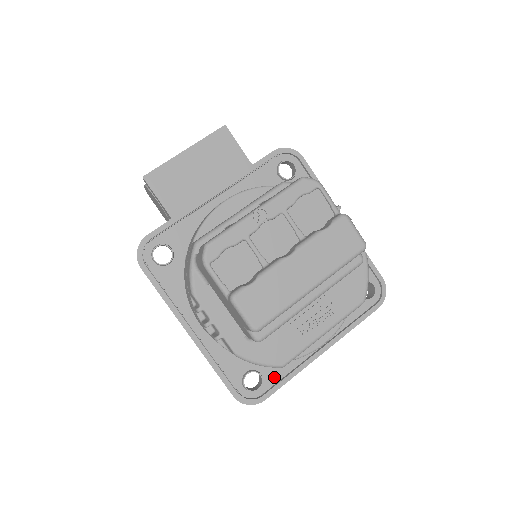
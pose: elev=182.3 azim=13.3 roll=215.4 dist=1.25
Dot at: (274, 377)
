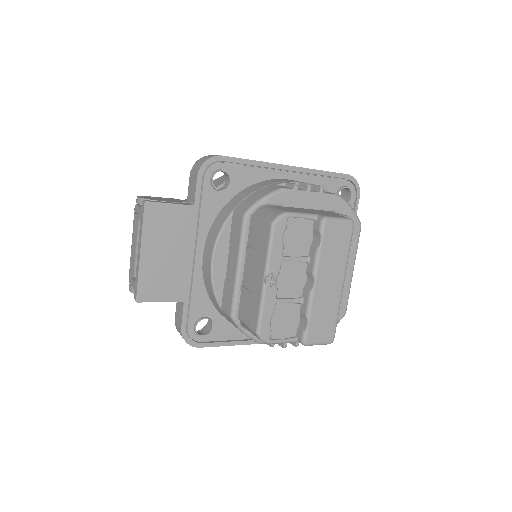
Dot at: occluded
